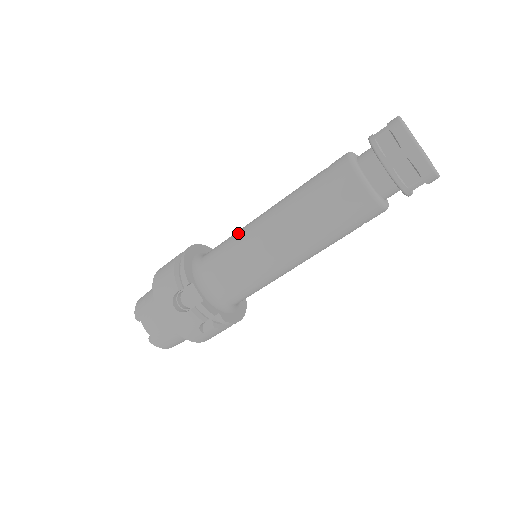
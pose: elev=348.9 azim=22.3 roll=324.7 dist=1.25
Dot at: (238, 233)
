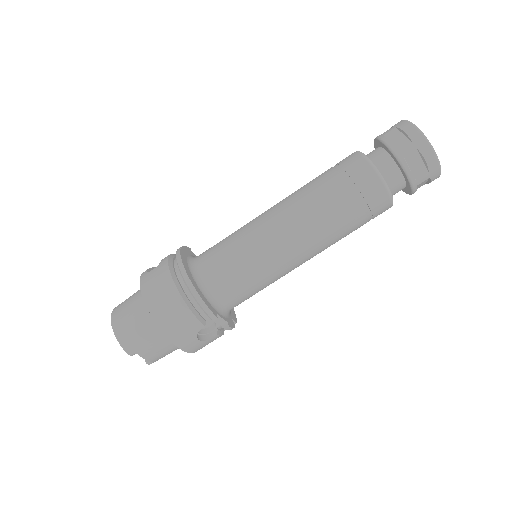
Dot at: (252, 250)
